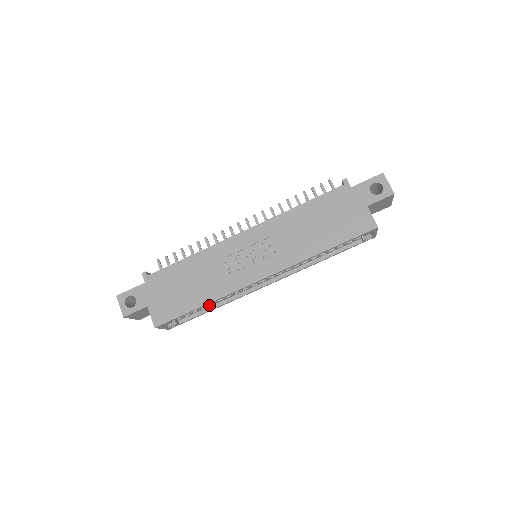
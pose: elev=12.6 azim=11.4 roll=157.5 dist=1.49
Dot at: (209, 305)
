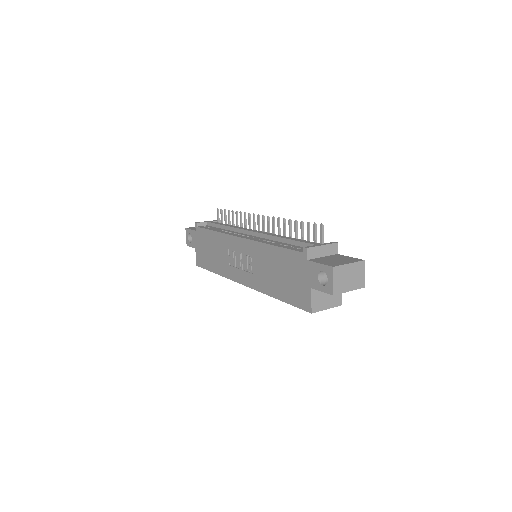
Dot at: occluded
